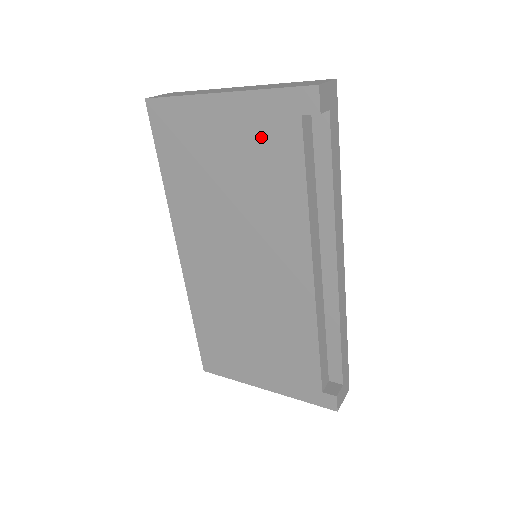
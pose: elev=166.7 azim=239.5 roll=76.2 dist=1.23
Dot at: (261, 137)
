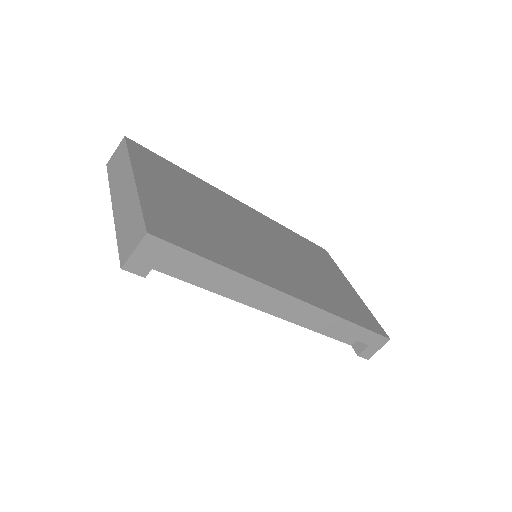
Dot at: occluded
